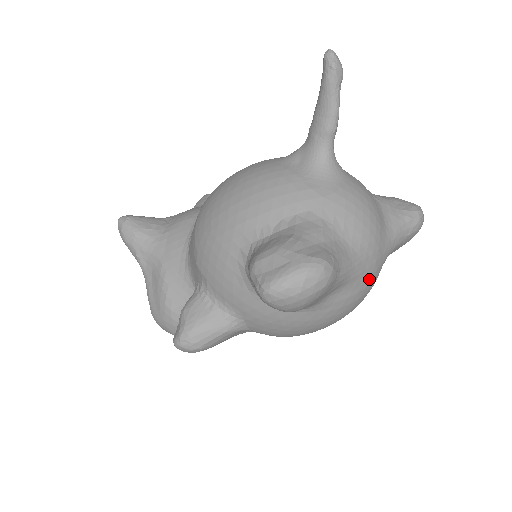
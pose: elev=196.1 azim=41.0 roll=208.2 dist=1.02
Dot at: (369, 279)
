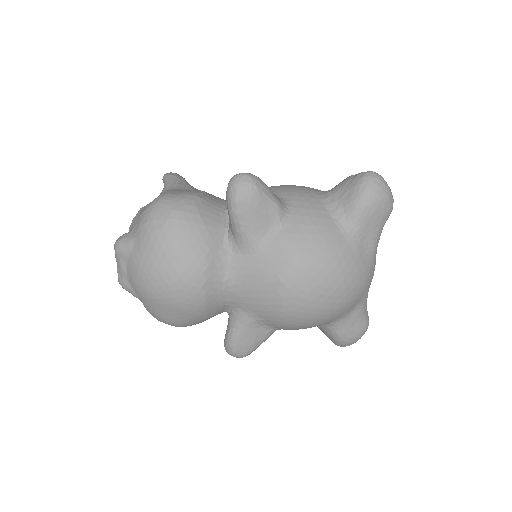
Dot at: (368, 276)
